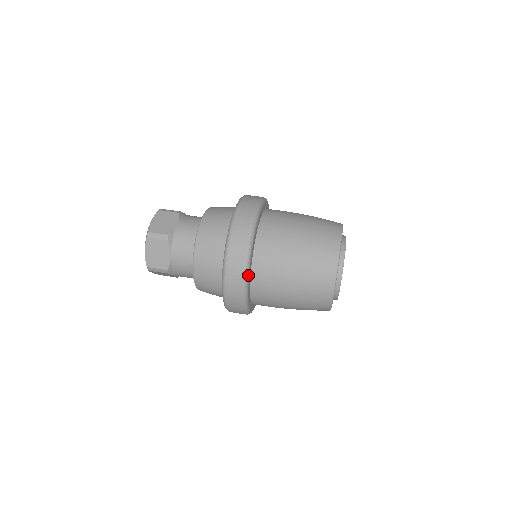
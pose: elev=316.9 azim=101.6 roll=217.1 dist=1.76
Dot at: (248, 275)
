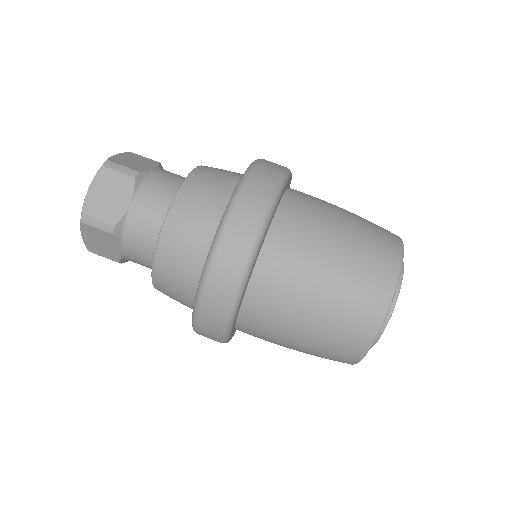
Dot at: occluded
